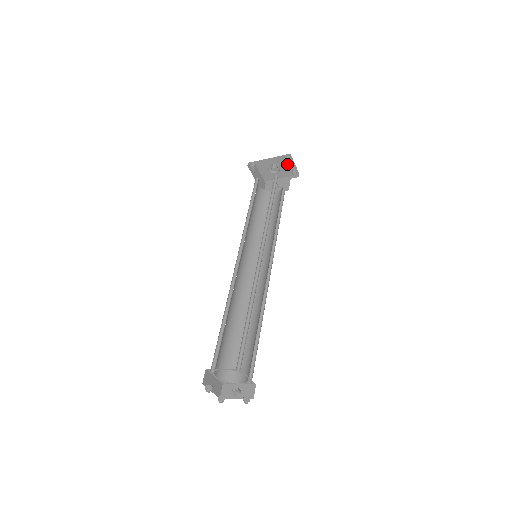
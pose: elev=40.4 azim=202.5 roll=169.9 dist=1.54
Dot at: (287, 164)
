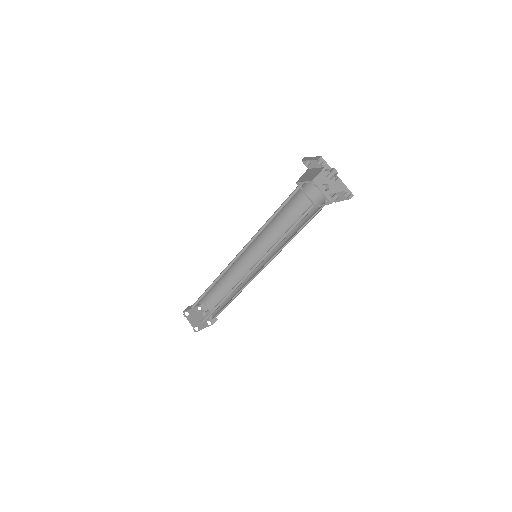
Dot at: occluded
